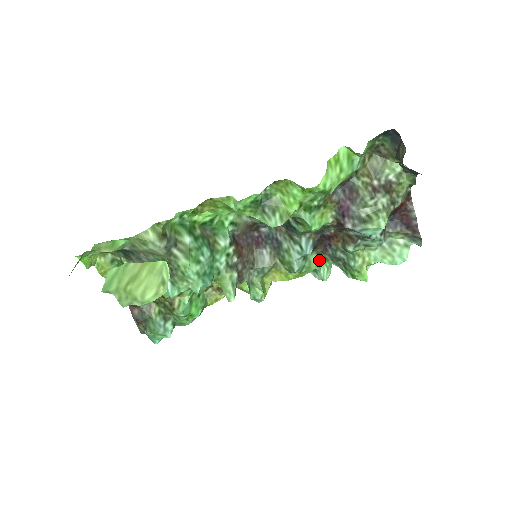
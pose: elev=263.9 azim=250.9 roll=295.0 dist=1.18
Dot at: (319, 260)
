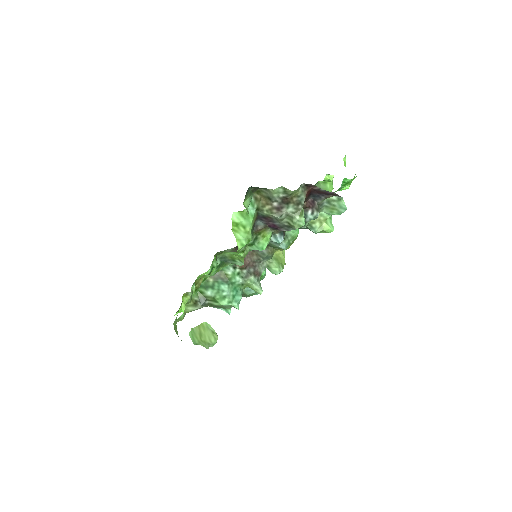
Dot at: (296, 229)
